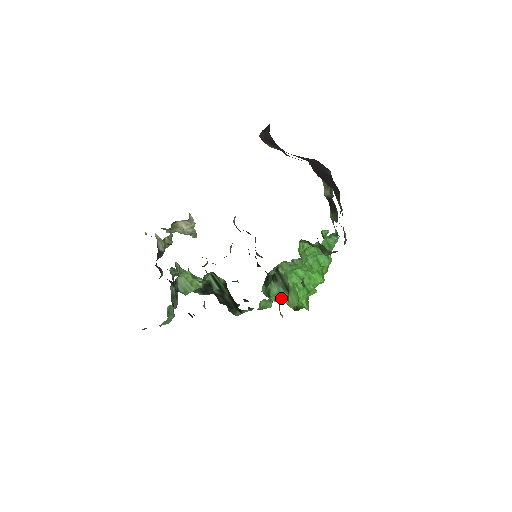
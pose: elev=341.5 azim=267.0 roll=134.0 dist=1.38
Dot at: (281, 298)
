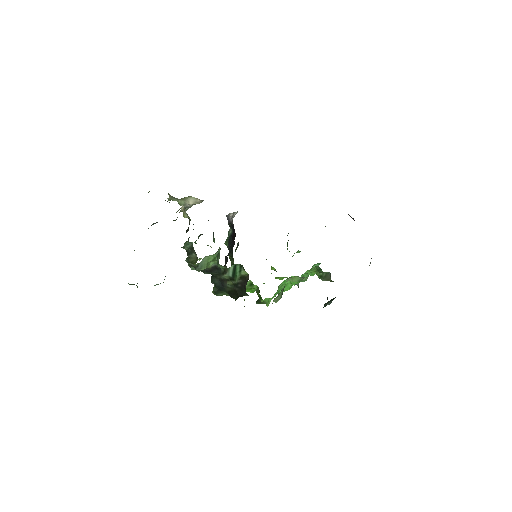
Dot at: (277, 299)
